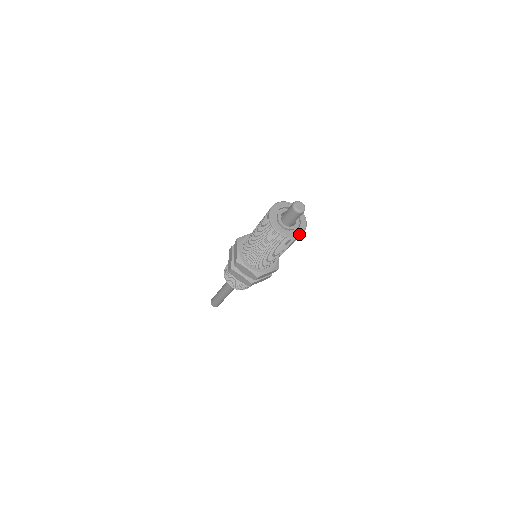
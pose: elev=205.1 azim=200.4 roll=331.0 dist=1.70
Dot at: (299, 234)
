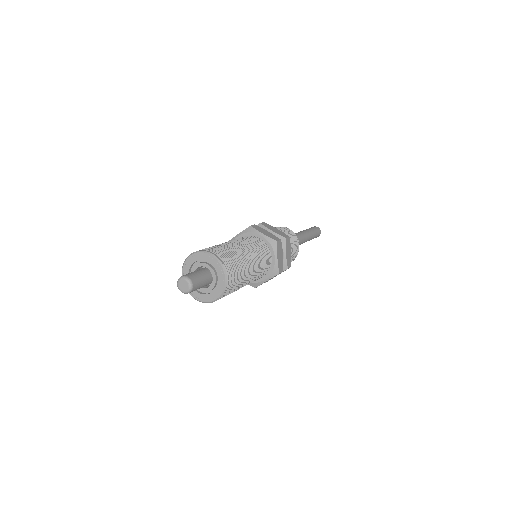
Dot at: (217, 297)
